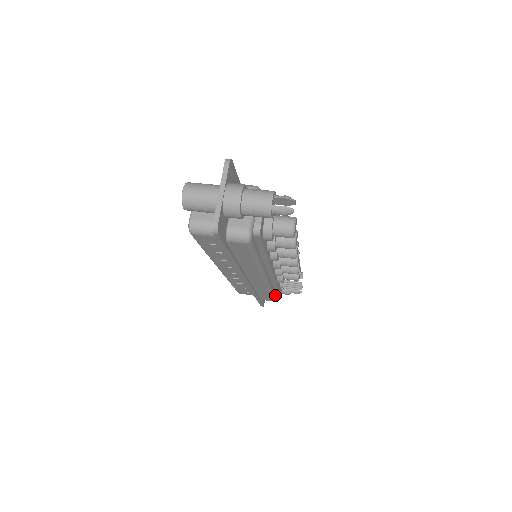
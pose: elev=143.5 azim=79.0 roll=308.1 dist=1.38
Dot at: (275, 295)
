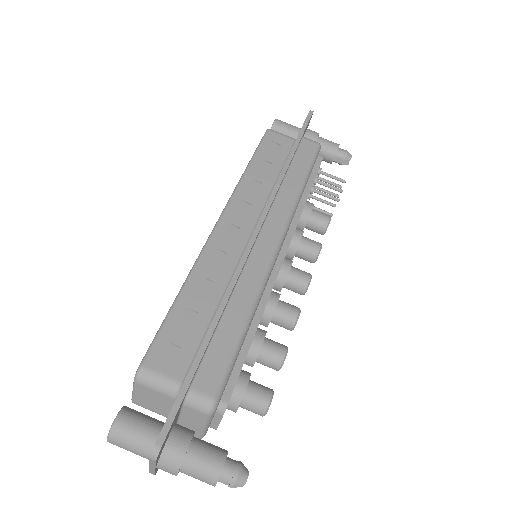
Dot at: occluded
